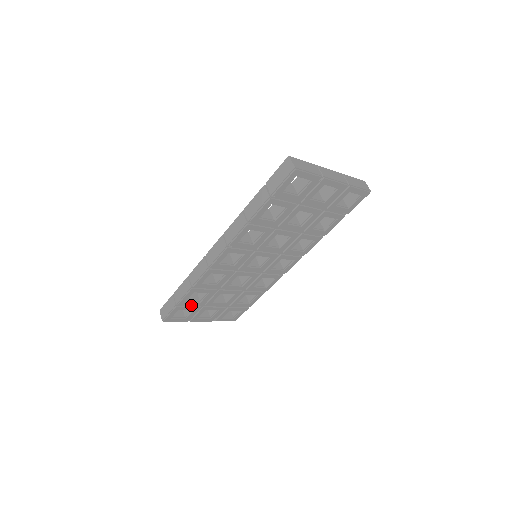
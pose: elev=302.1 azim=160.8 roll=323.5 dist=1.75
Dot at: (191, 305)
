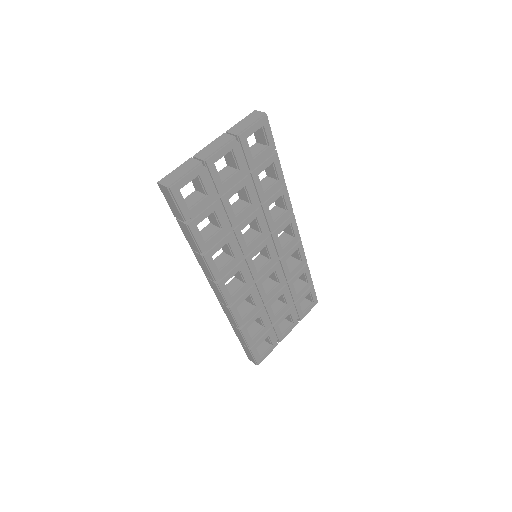
Dot at: (261, 335)
